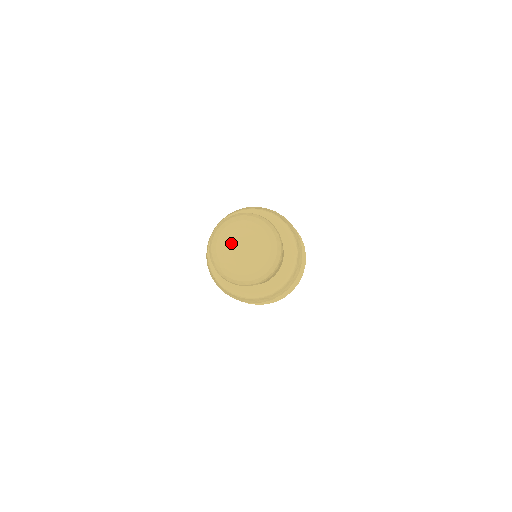
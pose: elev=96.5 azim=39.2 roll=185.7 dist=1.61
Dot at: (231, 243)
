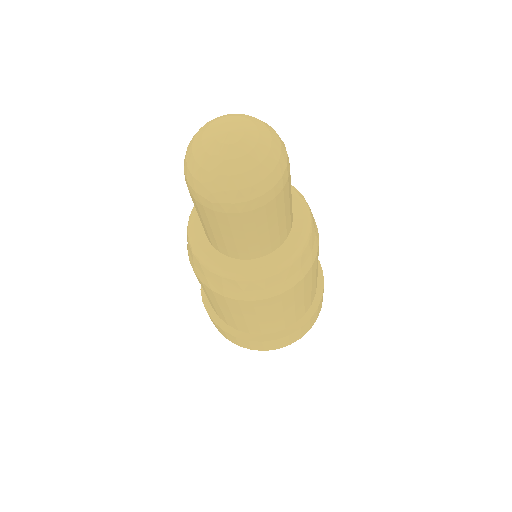
Dot at: (212, 136)
